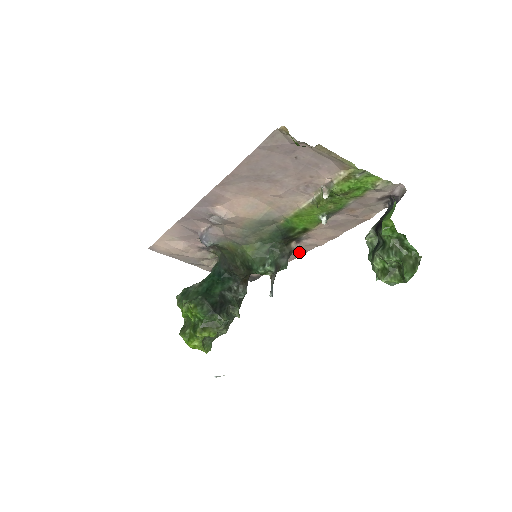
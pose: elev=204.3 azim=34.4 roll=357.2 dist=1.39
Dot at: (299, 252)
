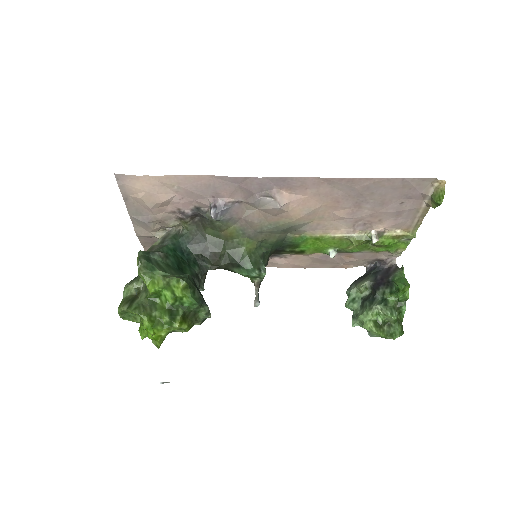
Dot at: occluded
